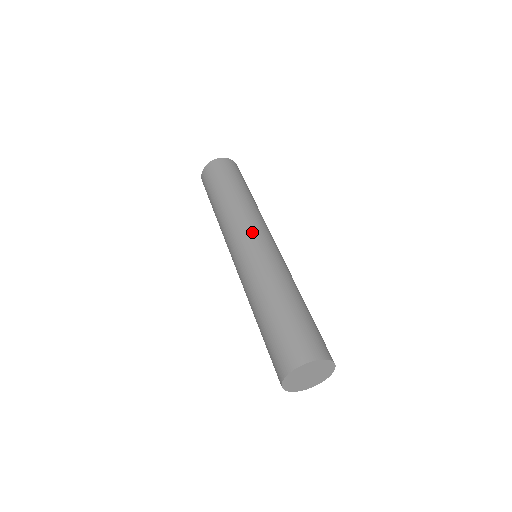
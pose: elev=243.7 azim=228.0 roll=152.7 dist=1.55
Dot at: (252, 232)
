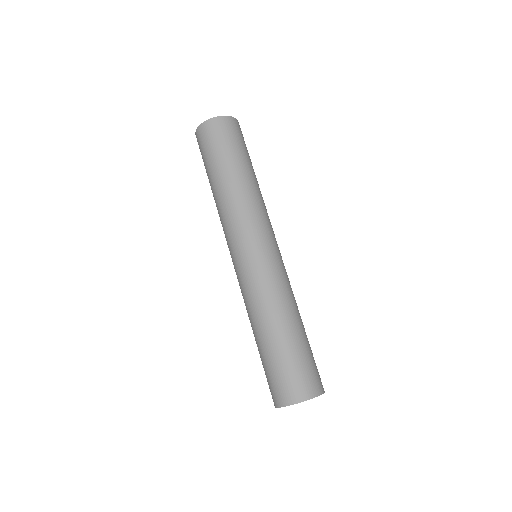
Dot at: (236, 245)
